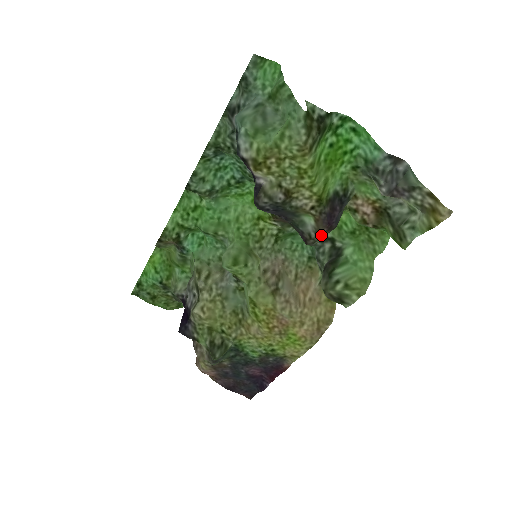
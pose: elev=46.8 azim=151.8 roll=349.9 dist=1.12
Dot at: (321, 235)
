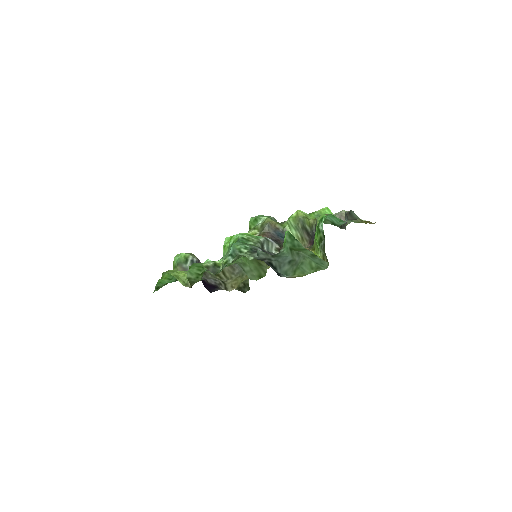
Dot at: (306, 247)
